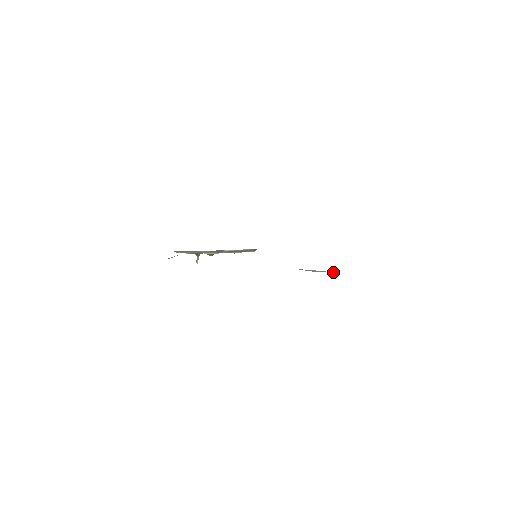
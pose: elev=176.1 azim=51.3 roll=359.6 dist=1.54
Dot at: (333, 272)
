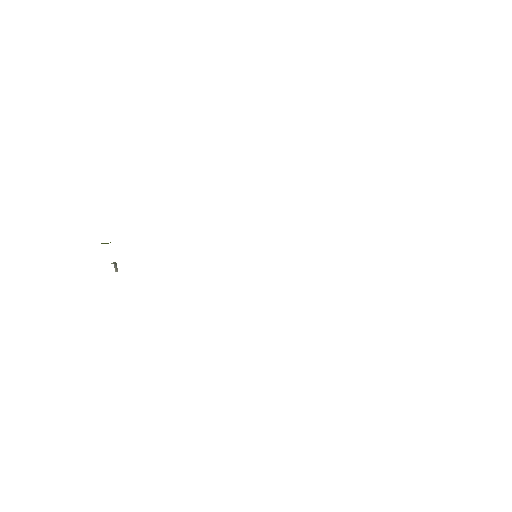
Dot at: occluded
